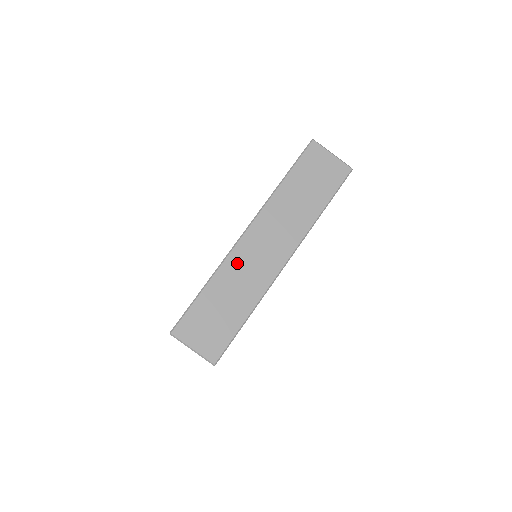
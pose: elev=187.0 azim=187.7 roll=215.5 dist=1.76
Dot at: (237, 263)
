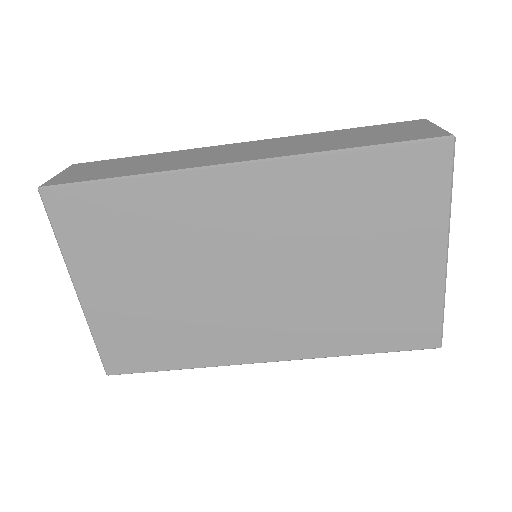
Dot at: (197, 152)
